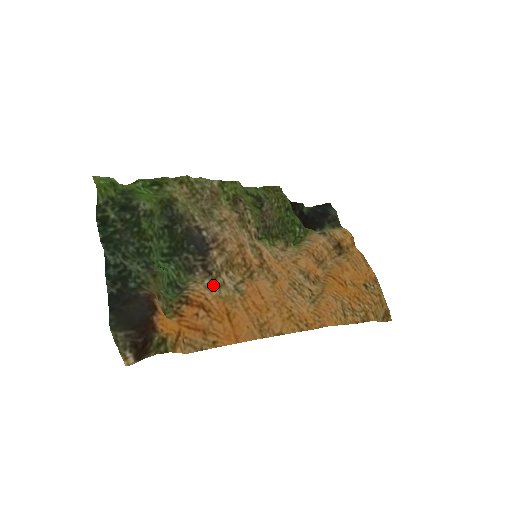
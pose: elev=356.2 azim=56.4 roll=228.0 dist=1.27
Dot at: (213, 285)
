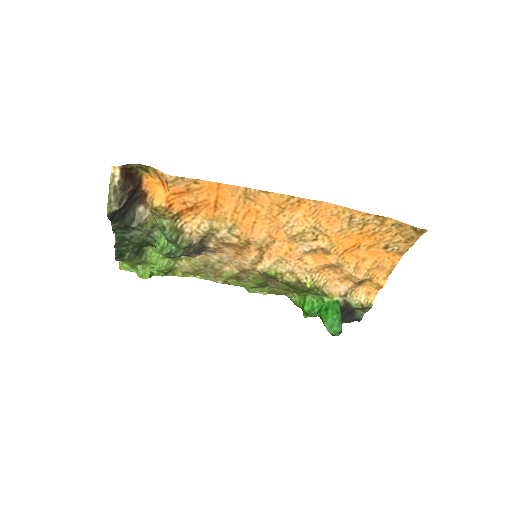
Dot at: (207, 230)
